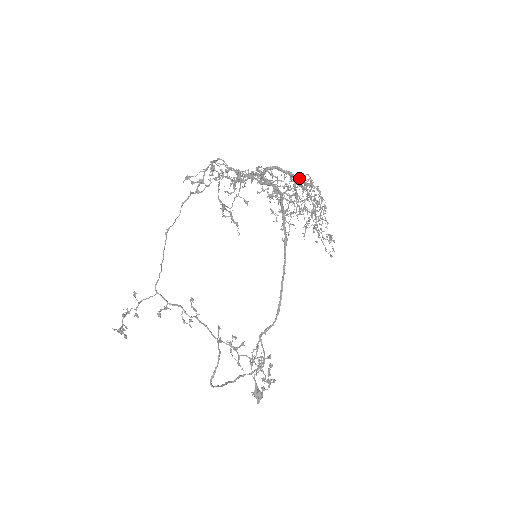
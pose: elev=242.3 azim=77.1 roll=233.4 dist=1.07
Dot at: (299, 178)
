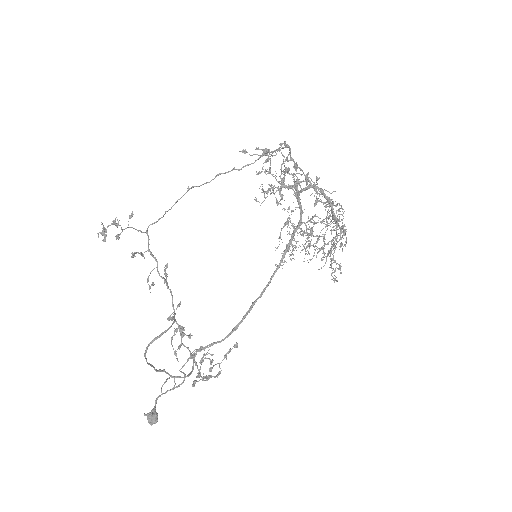
Dot at: occluded
